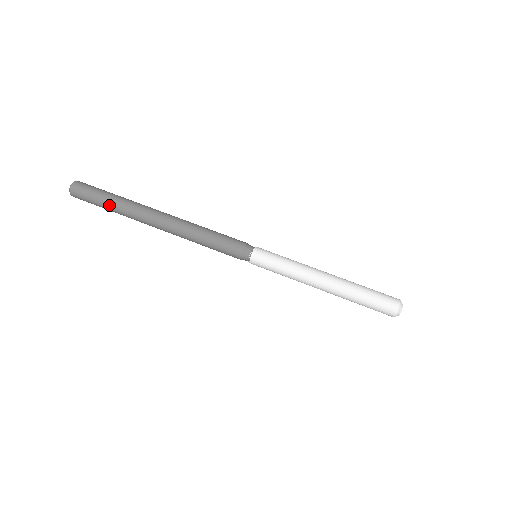
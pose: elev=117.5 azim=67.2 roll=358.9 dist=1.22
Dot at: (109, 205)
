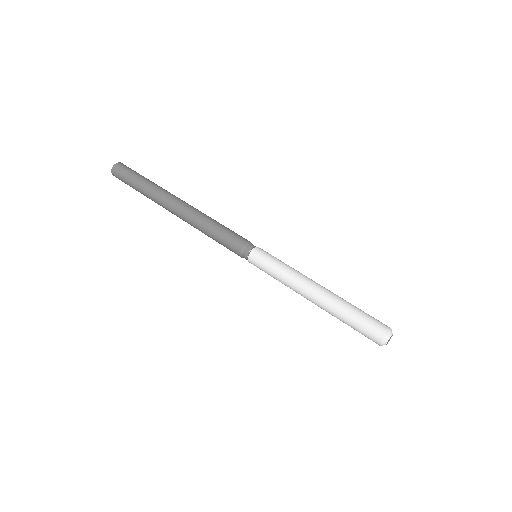
Dot at: (141, 183)
